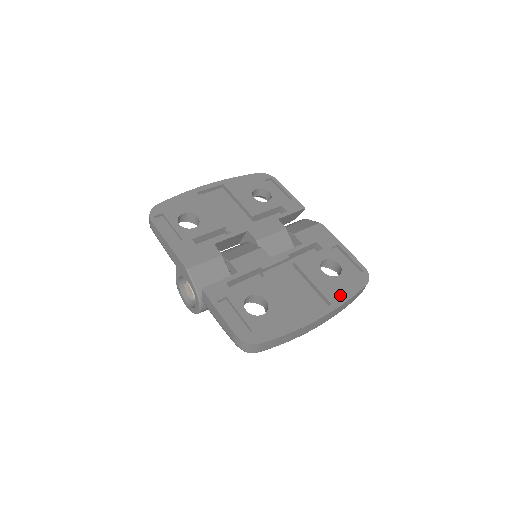
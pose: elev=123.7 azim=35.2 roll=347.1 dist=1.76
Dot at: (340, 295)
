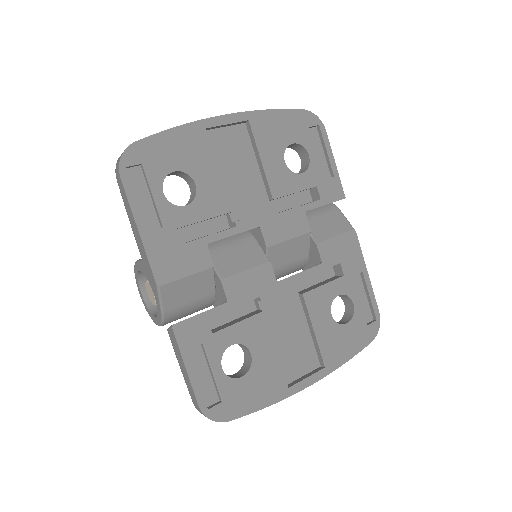
Dot at: (339, 355)
